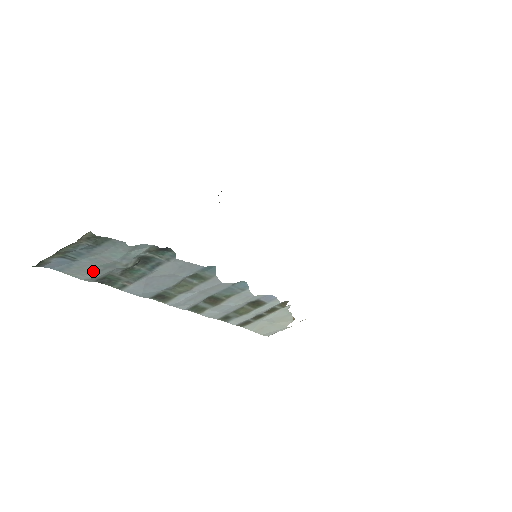
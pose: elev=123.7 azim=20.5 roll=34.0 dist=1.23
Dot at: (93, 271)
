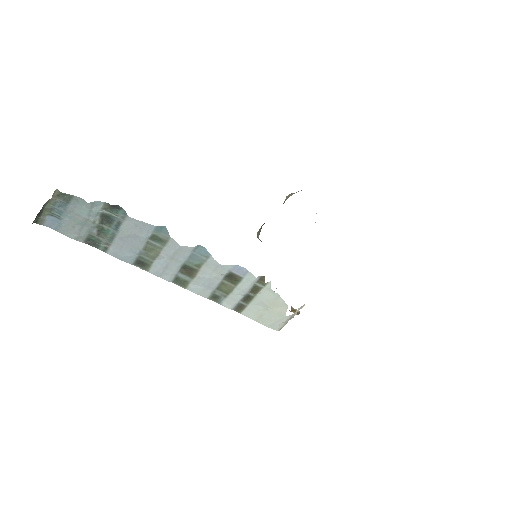
Dot at: (76, 229)
